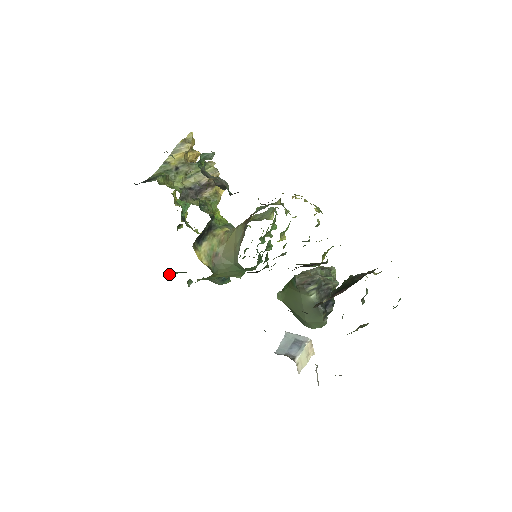
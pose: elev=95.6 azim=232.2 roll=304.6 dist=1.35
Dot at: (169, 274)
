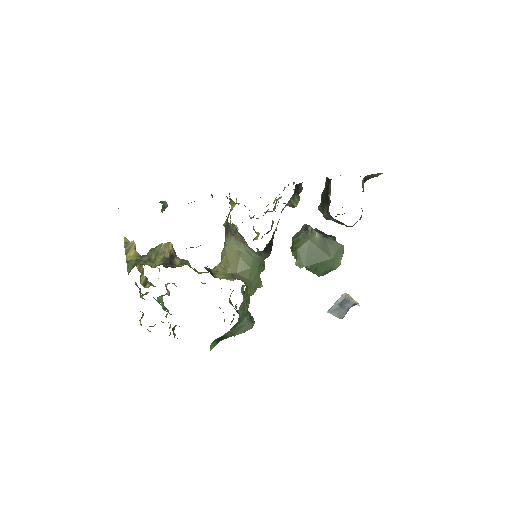
Dot at: (210, 350)
